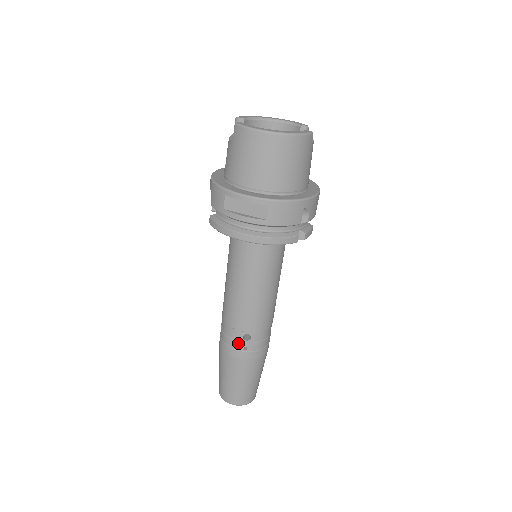
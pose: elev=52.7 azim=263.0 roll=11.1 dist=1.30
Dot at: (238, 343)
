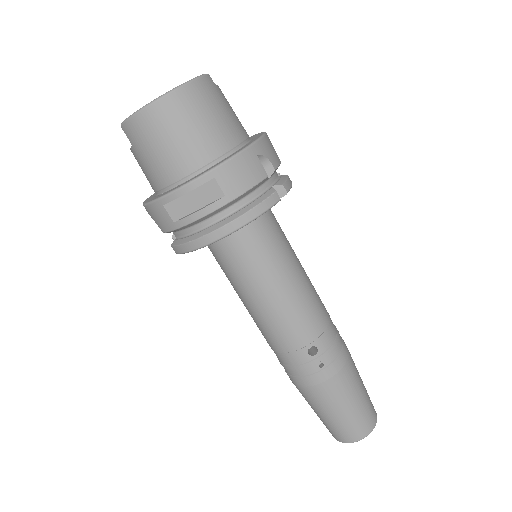
Dot at: (308, 365)
